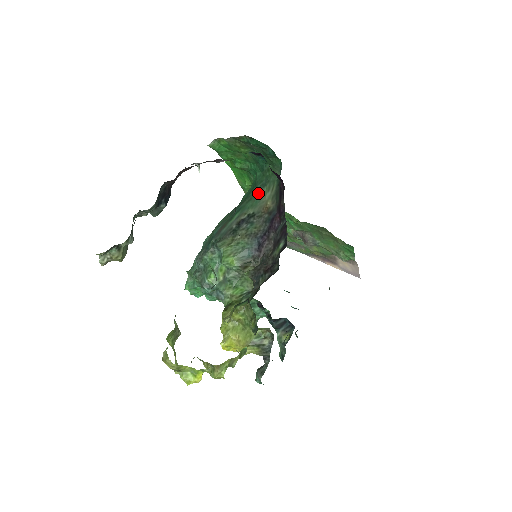
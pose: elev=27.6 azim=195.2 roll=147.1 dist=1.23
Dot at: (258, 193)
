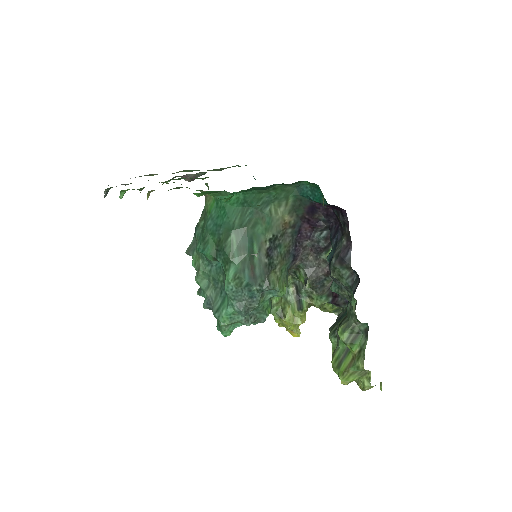
Dot at: (264, 213)
